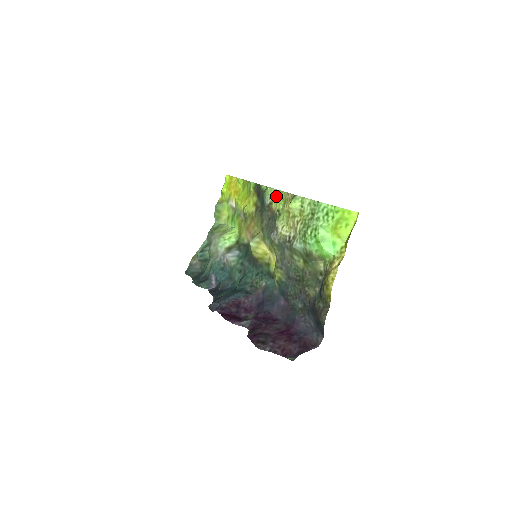
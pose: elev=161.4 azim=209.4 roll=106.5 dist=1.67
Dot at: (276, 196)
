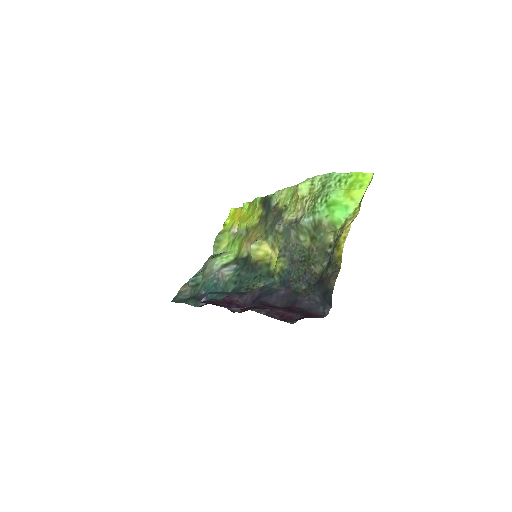
Dot at: (284, 195)
